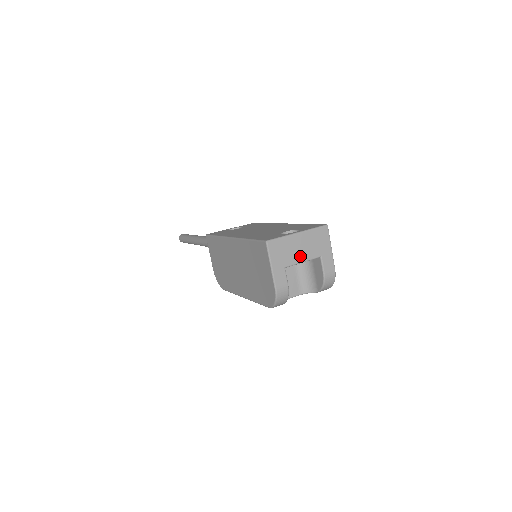
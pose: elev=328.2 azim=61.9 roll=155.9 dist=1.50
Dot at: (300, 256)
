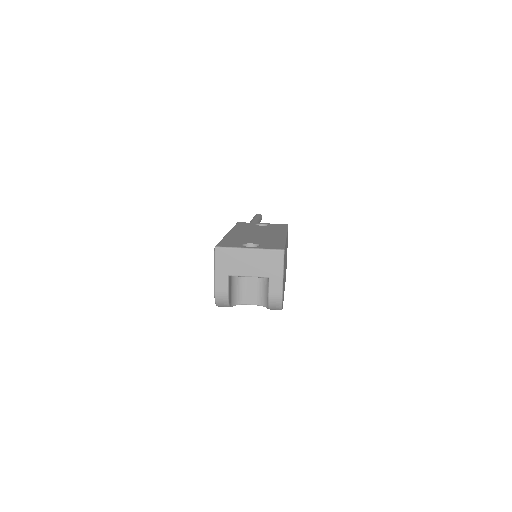
Dot at: (246, 270)
